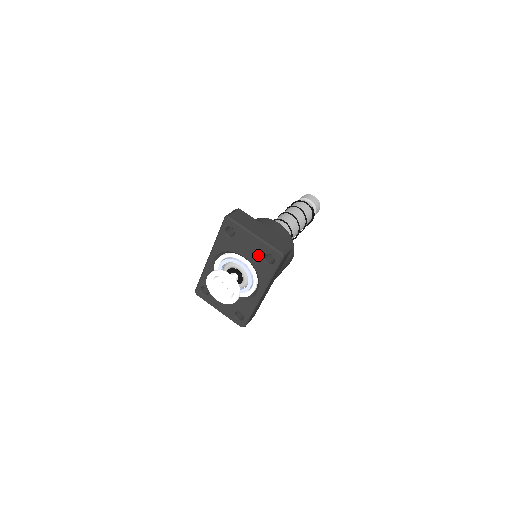
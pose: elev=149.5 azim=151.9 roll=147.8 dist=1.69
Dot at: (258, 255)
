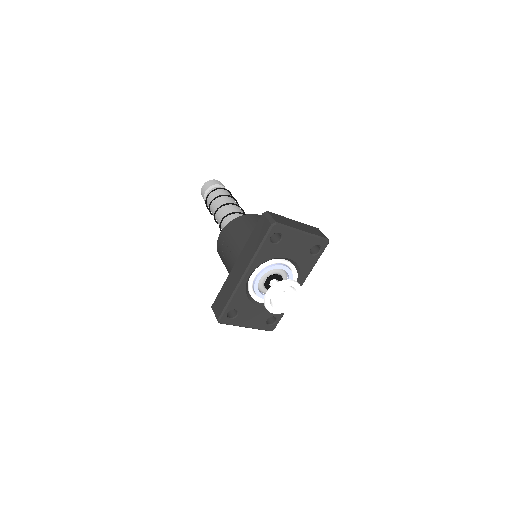
Dot at: (304, 250)
